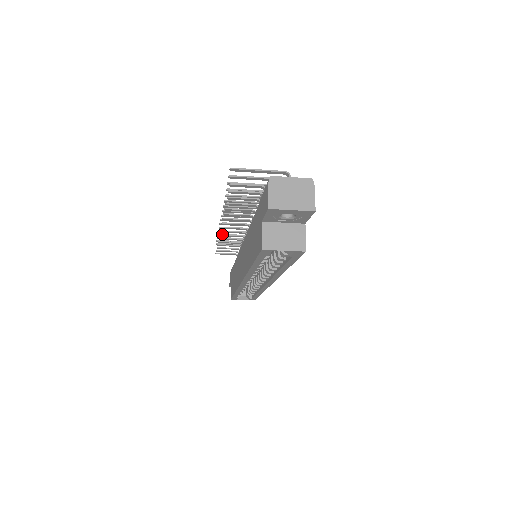
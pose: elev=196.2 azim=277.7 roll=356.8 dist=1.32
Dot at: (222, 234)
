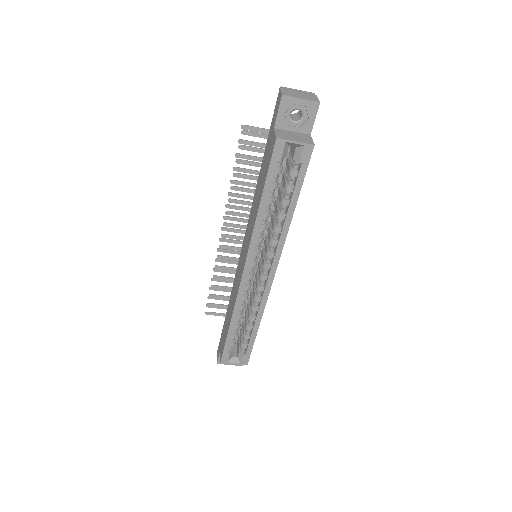
Dot at: (220, 255)
